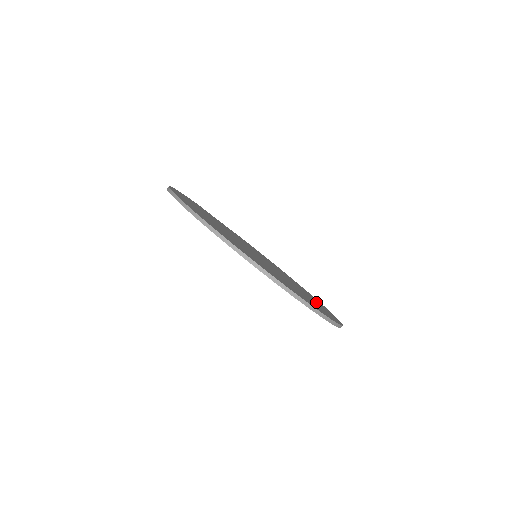
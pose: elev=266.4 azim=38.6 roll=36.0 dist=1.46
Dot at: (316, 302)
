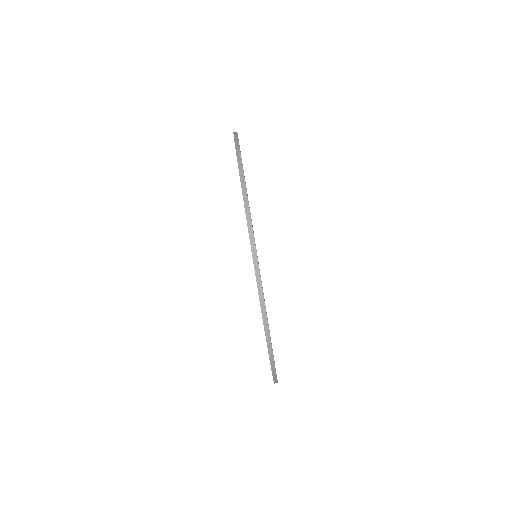
Dot at: occluded
